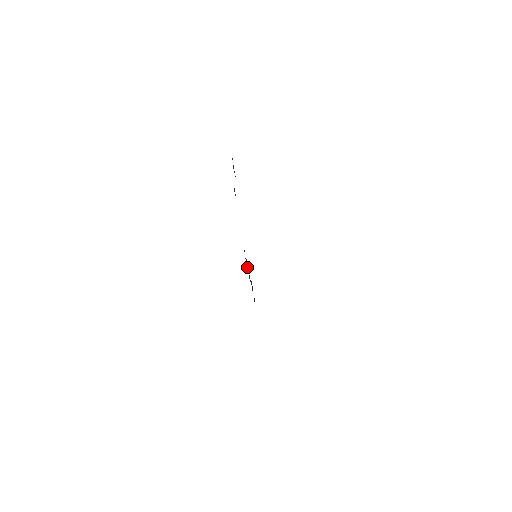
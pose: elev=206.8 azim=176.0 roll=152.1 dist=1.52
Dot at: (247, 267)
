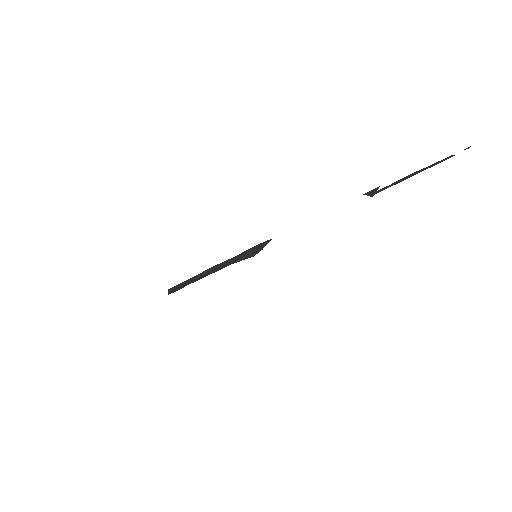
Dot at: (242, 256)
